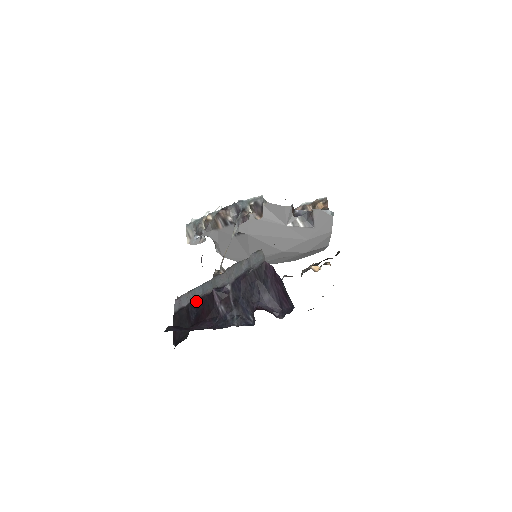
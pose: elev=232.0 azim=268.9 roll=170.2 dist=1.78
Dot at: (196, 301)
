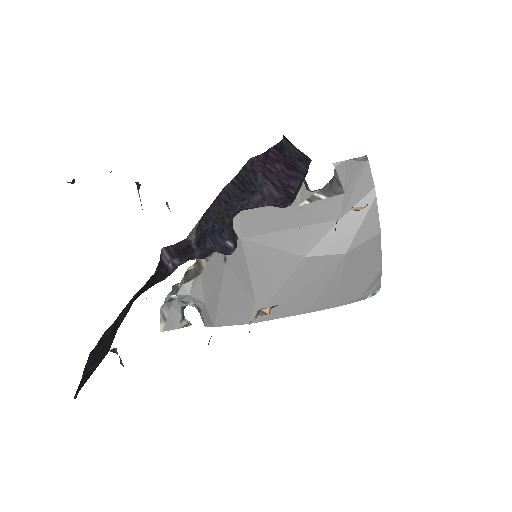
Dot at: (133, 296)
